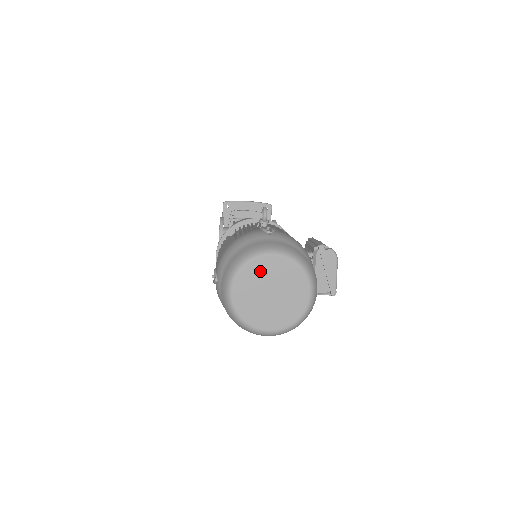
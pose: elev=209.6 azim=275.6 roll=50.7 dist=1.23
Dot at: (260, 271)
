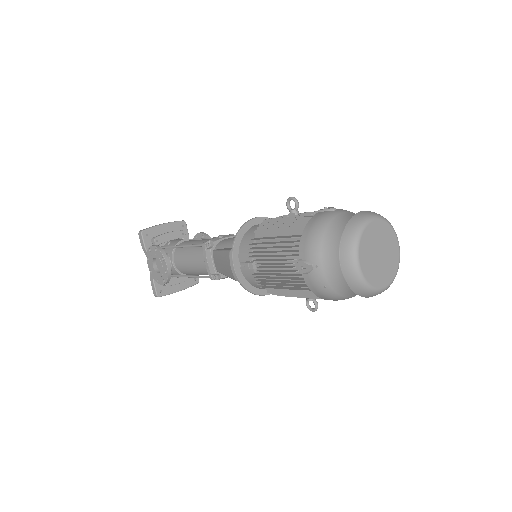
Dot at: (370, 237)
